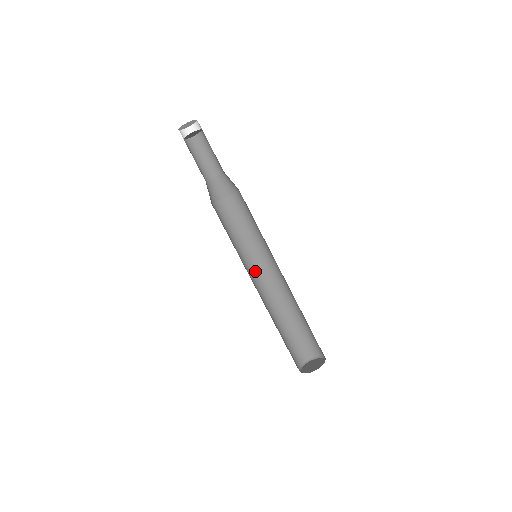
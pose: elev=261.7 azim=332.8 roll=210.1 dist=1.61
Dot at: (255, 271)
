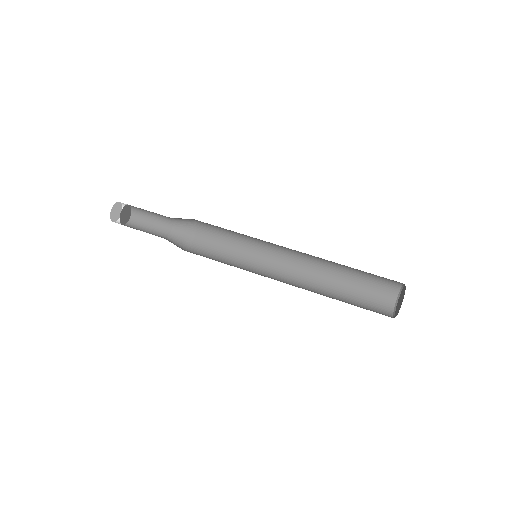
Dot at: (271, 271)
